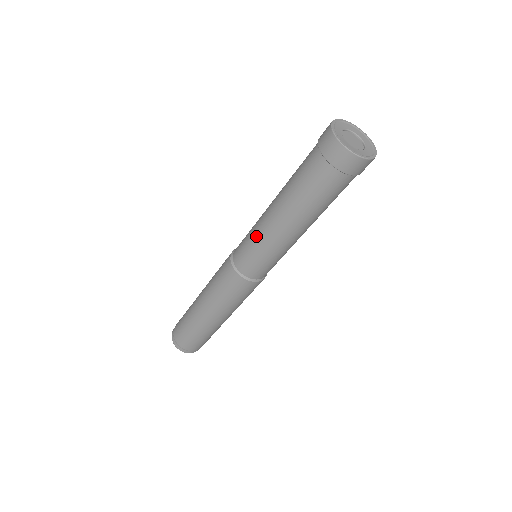
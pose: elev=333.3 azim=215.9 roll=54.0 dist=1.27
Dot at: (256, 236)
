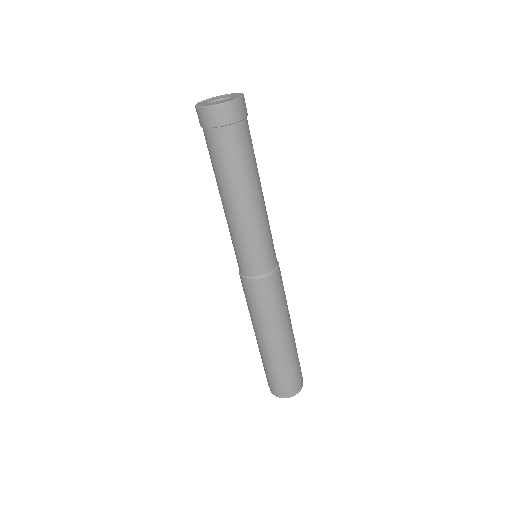
Dot at: (235, 236)
